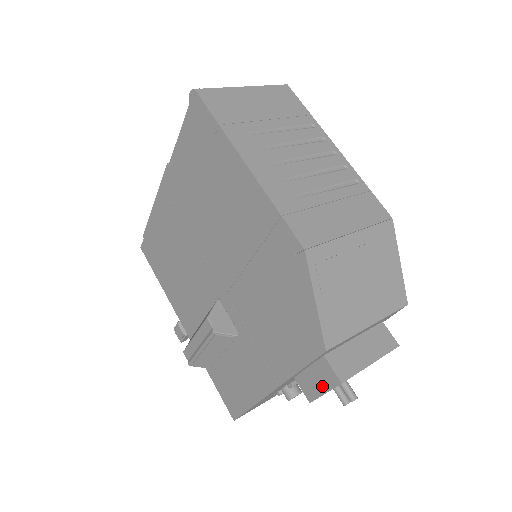
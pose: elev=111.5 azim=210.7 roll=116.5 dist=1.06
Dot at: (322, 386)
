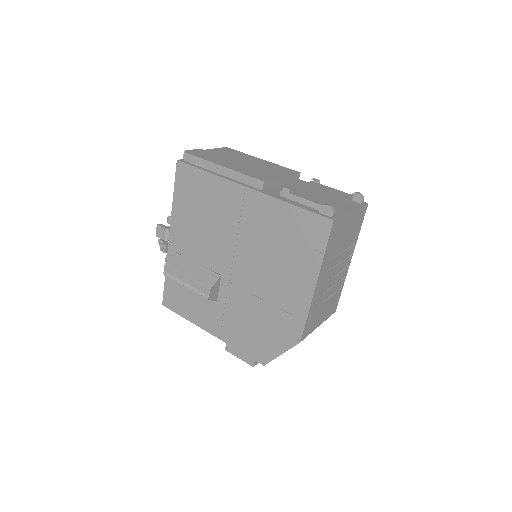
Dot at: (241, 356)
